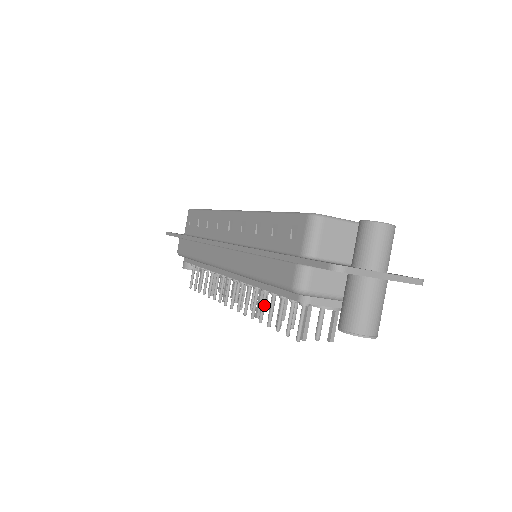
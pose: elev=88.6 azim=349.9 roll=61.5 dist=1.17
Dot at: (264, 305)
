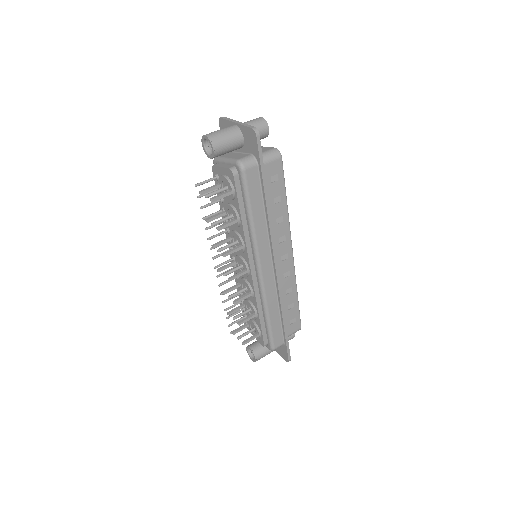
Dot at: occluded
